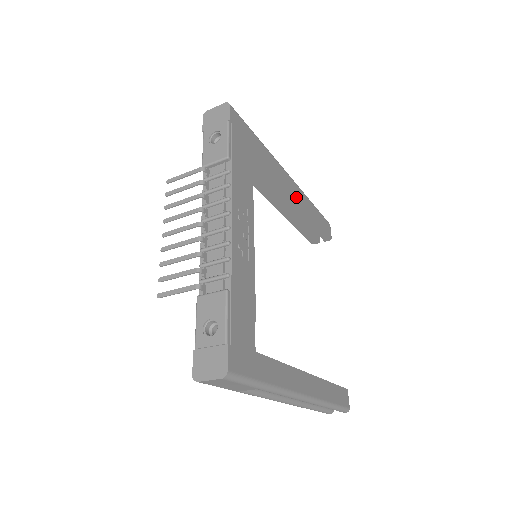
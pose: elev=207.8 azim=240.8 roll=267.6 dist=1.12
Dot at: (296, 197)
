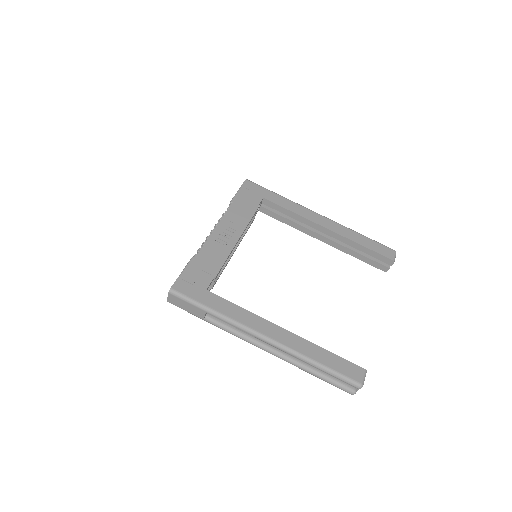
Dot at: (324, 227)
